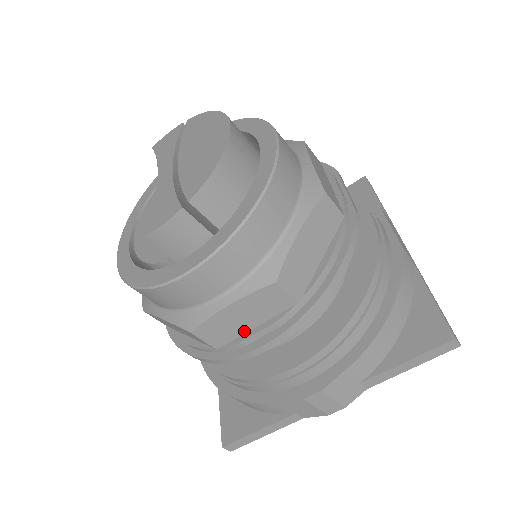
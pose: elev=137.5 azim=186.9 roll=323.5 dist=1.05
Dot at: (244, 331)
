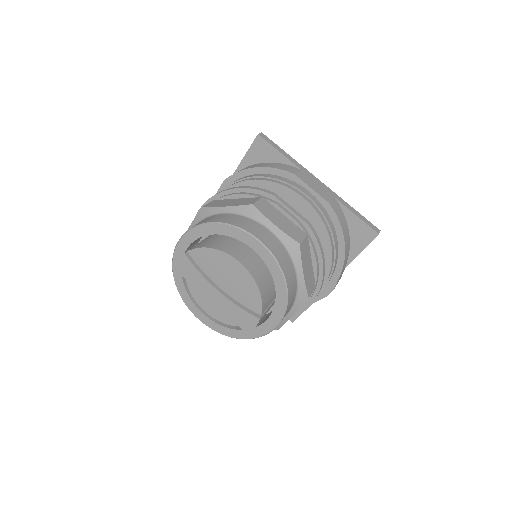
Dot at: occluded
